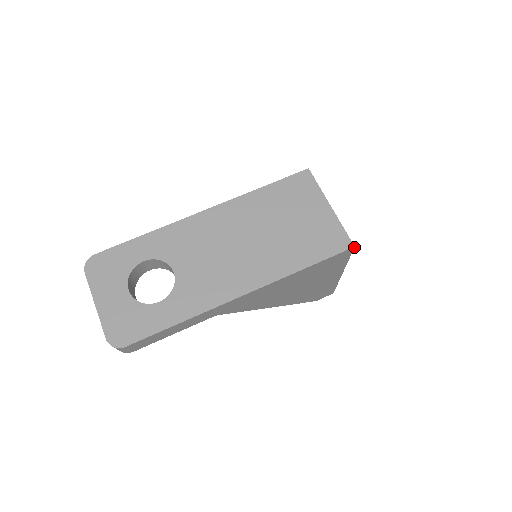
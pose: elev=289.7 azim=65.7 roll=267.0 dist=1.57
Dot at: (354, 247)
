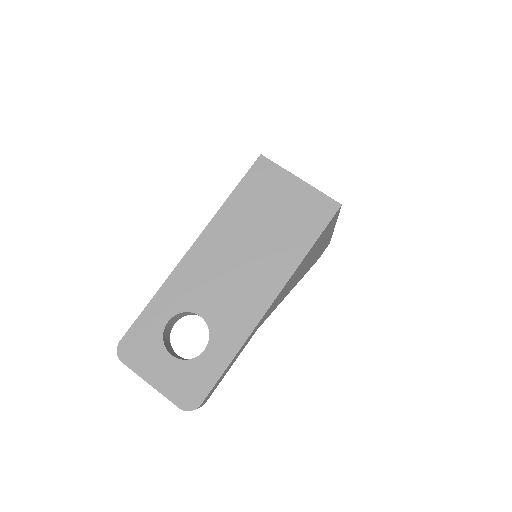
Dot at: (341, 205)
